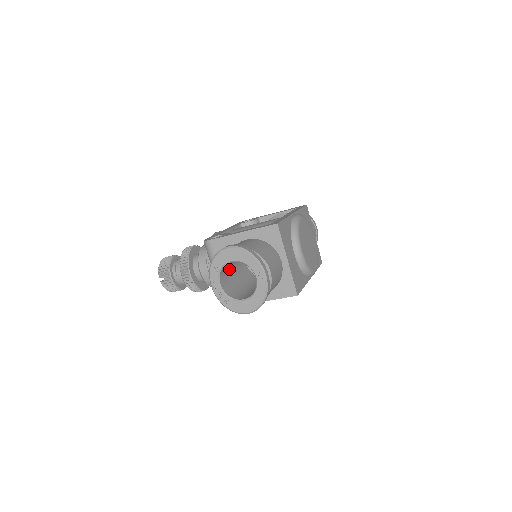
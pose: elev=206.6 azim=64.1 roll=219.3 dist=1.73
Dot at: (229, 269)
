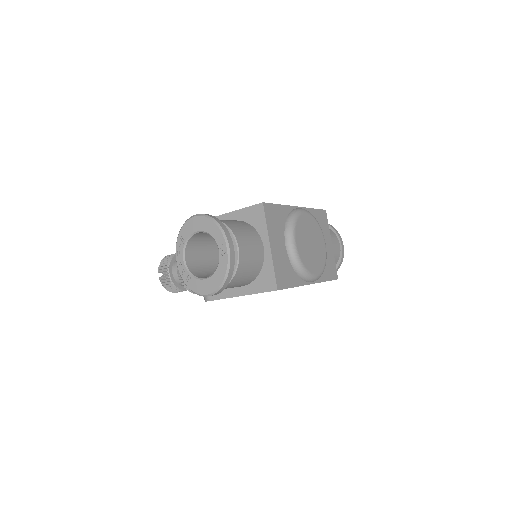
Dot at: (204, 249)
